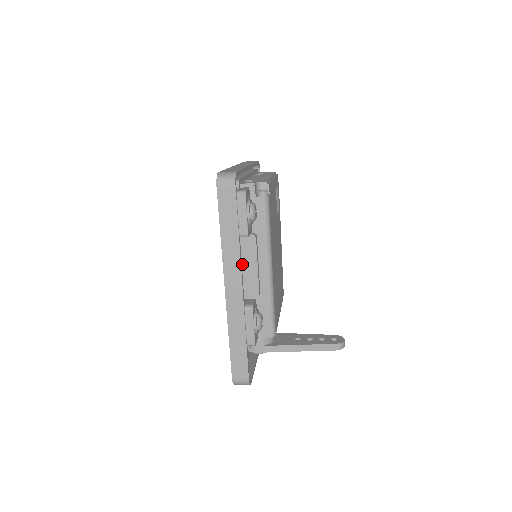
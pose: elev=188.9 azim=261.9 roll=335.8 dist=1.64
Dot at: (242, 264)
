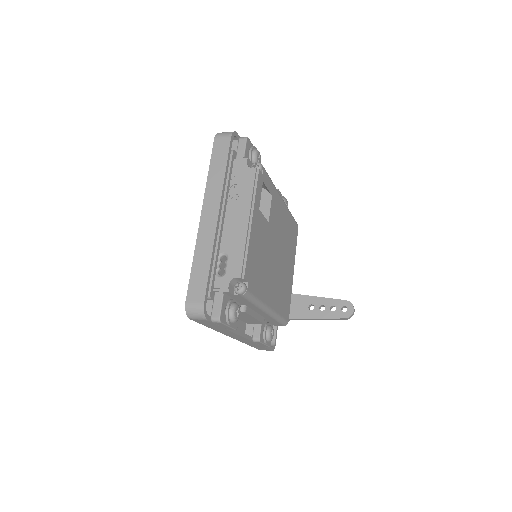
Dot at: (240, 317)
